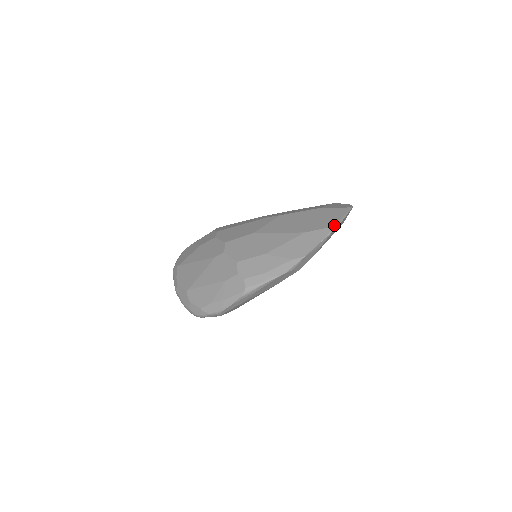
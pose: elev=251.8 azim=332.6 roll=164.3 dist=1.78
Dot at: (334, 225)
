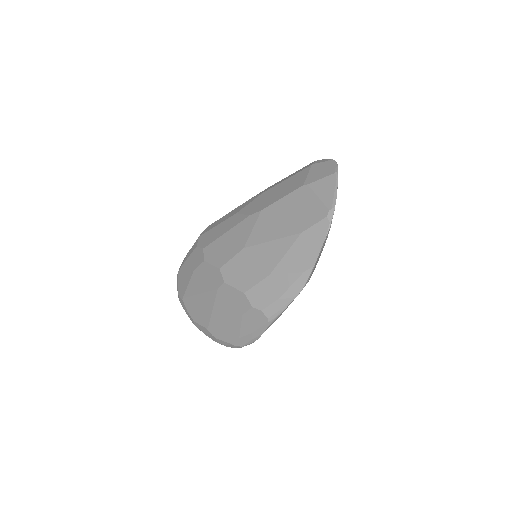
Dot at: (330, 212)
